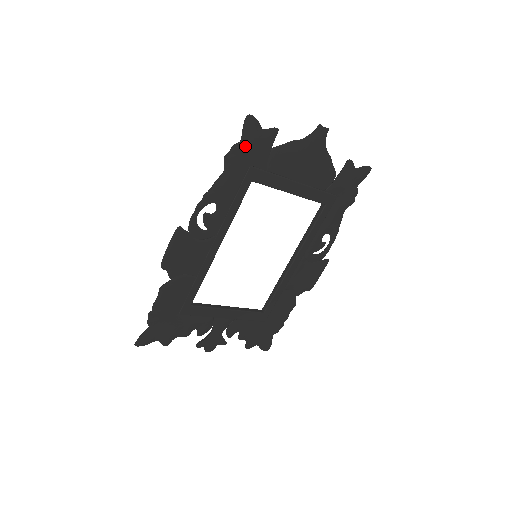
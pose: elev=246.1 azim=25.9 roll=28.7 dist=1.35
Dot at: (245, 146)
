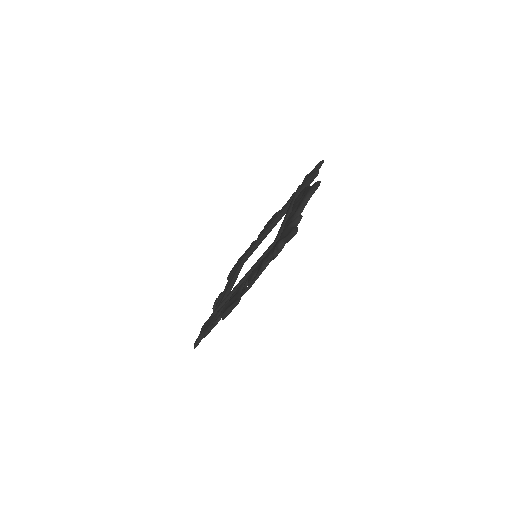
Dot at: occluded
